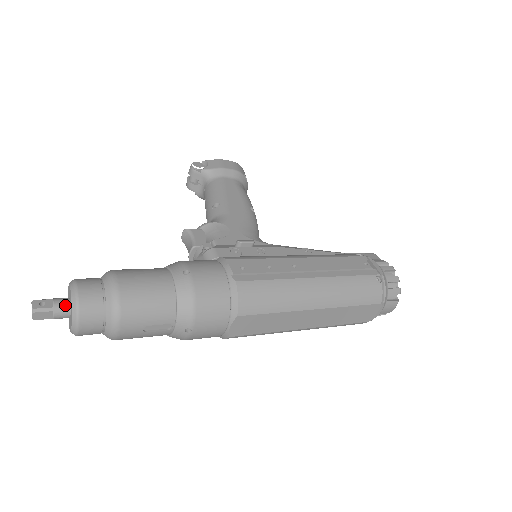
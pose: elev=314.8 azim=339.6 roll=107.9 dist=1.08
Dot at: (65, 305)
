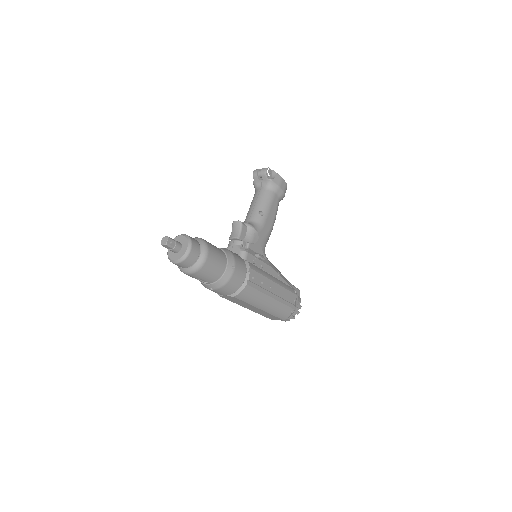
Dot at: (179, 249)
